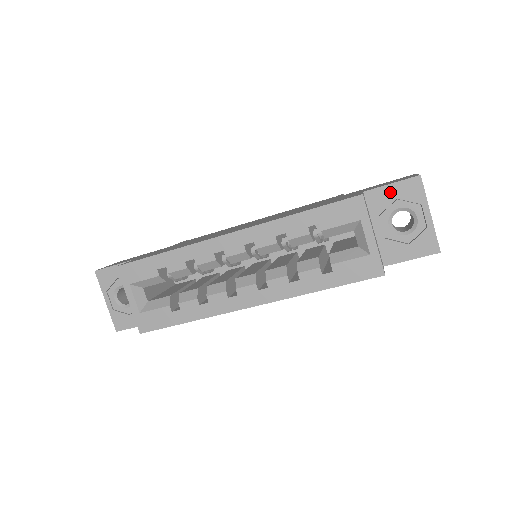
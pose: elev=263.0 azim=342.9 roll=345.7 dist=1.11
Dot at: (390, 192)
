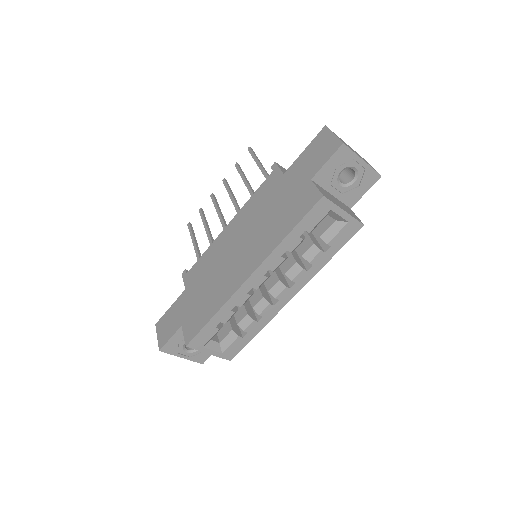
Dot at: (329, 167)
